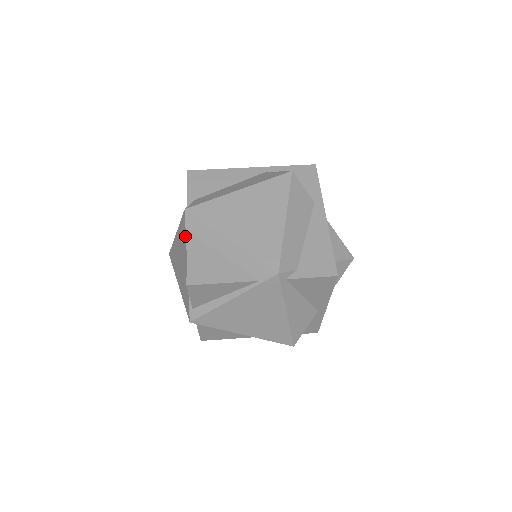
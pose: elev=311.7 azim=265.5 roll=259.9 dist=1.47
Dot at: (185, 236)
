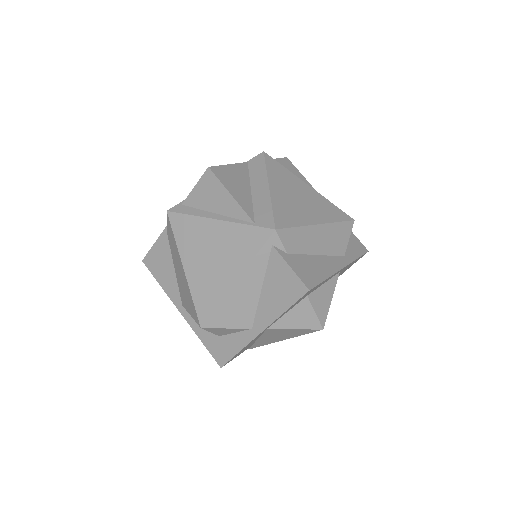
Dot at: occluded
